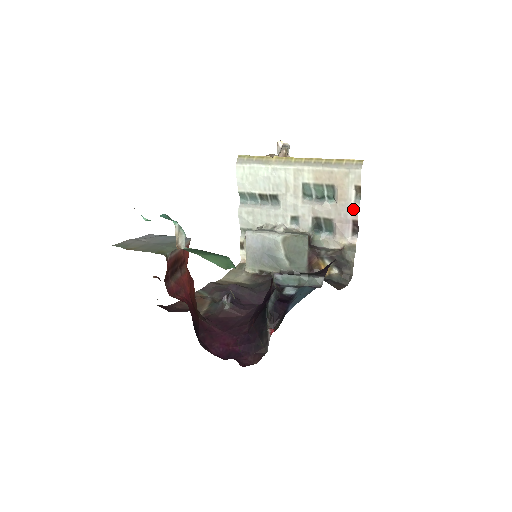
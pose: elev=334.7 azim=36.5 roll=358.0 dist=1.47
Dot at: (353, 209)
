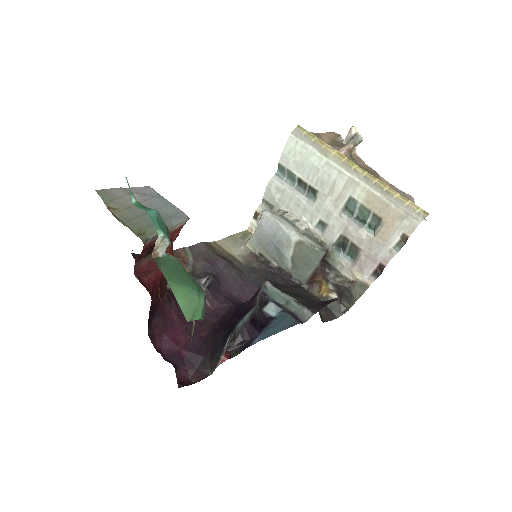
Dot at: (387, 253)
